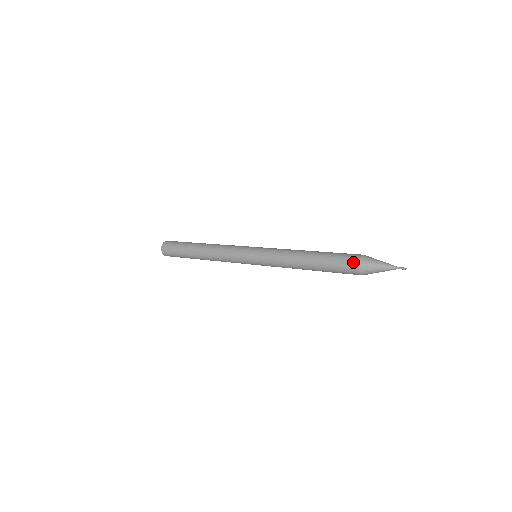
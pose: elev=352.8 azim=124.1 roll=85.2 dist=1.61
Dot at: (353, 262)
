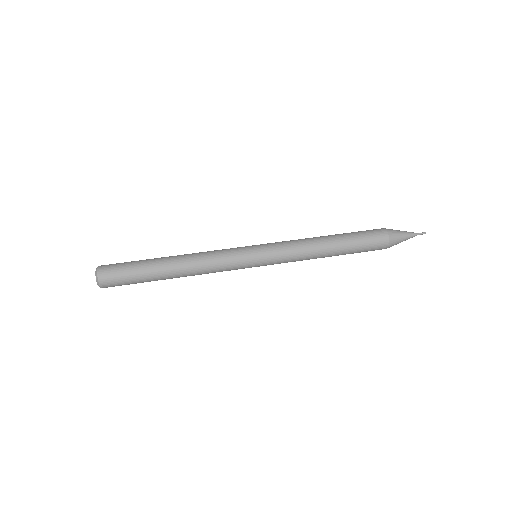
Dot at: (382, 246)
